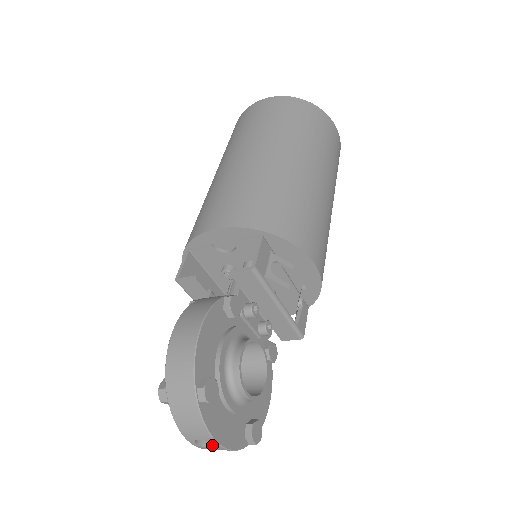
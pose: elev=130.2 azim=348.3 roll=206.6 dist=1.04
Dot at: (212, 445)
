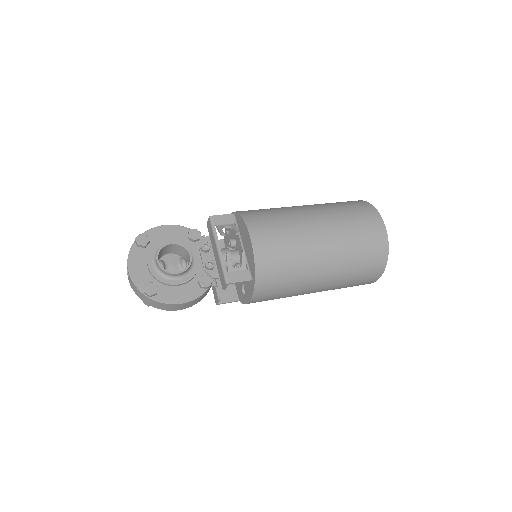
Dot at: occluded
